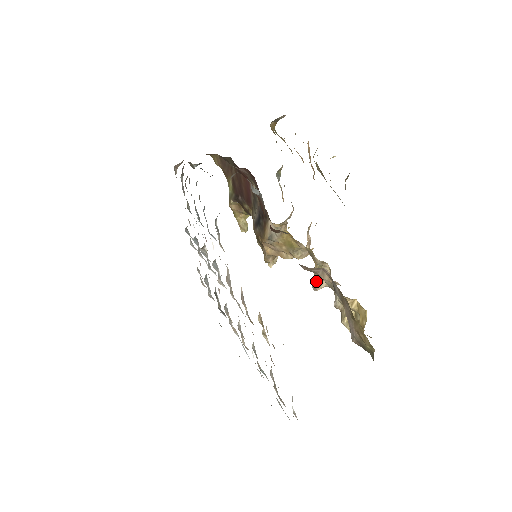
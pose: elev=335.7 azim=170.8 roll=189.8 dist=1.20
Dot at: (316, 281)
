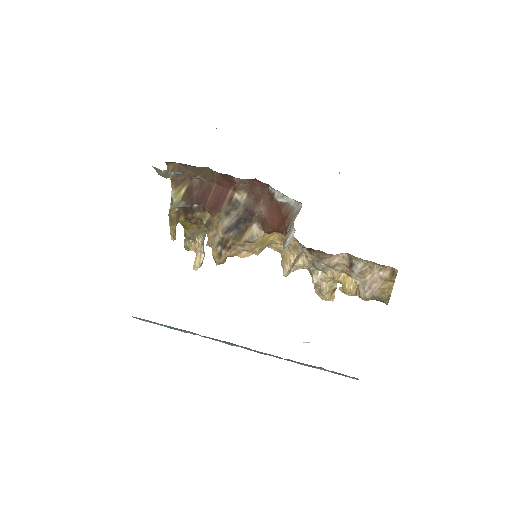
Dot at: (290, 269)
